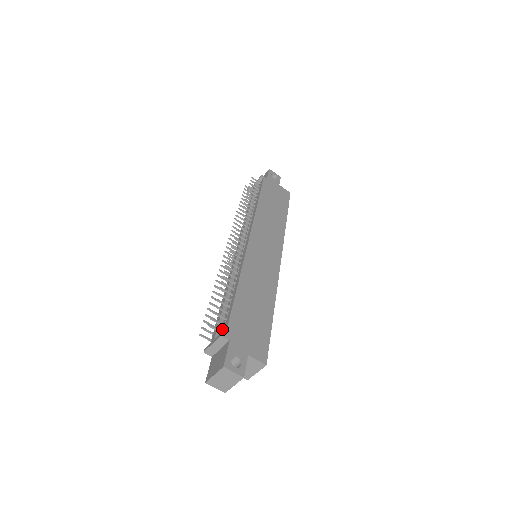
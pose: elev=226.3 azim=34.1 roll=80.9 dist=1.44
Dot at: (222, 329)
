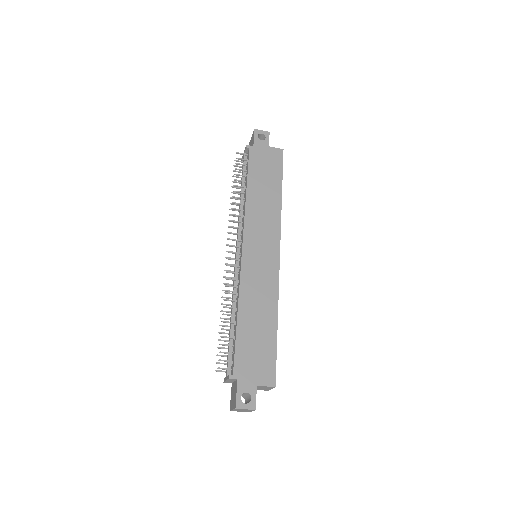
Dot at: (231, 364)
